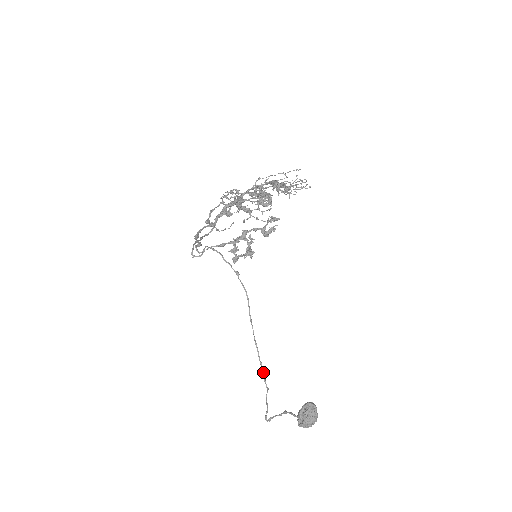
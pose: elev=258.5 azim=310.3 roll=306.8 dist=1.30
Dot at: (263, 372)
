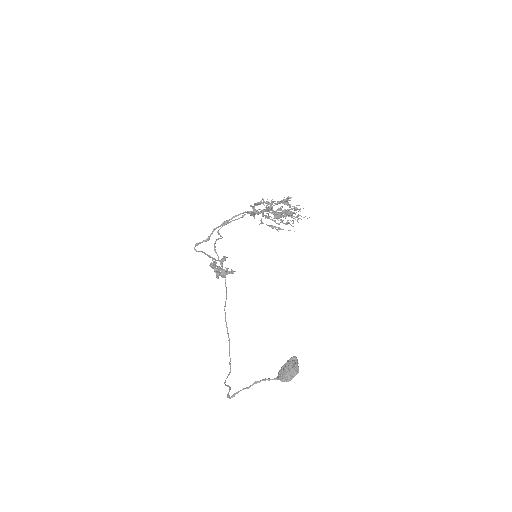
Dot at: occluded
